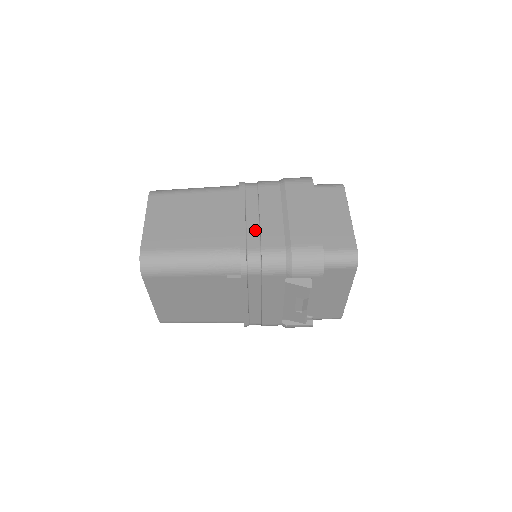
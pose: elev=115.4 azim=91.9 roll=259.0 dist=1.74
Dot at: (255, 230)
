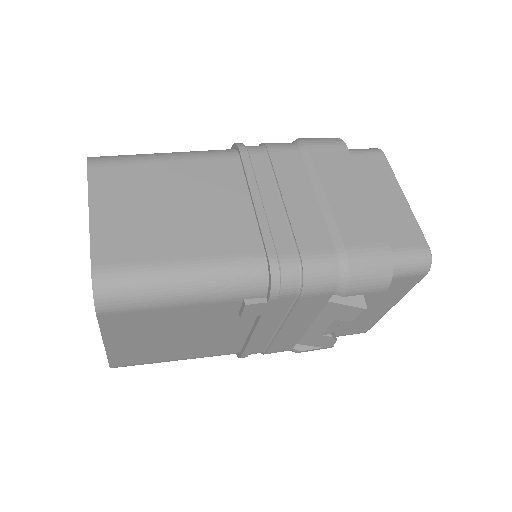
Dot at: (281, 223)
